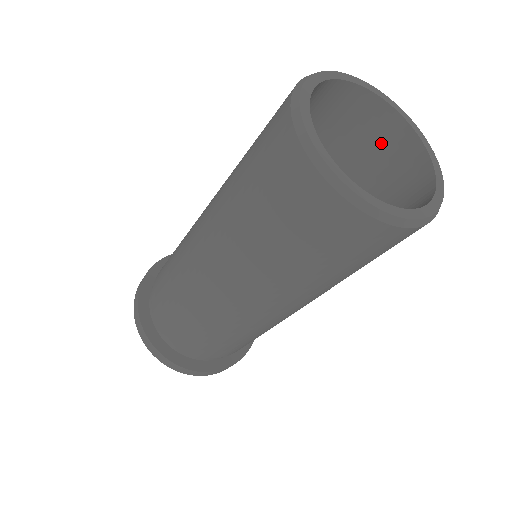
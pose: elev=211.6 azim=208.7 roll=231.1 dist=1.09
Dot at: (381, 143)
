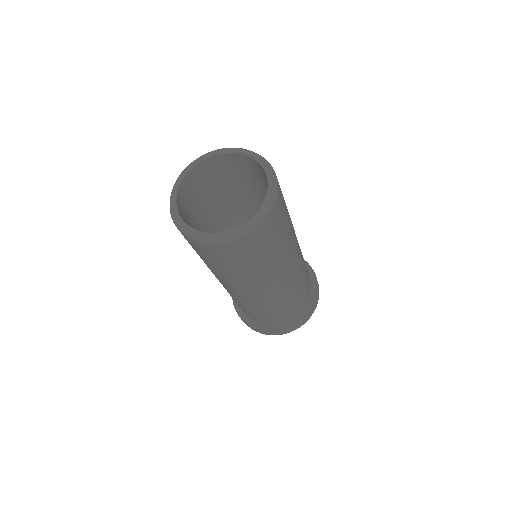
Dot at: (225, 168)
